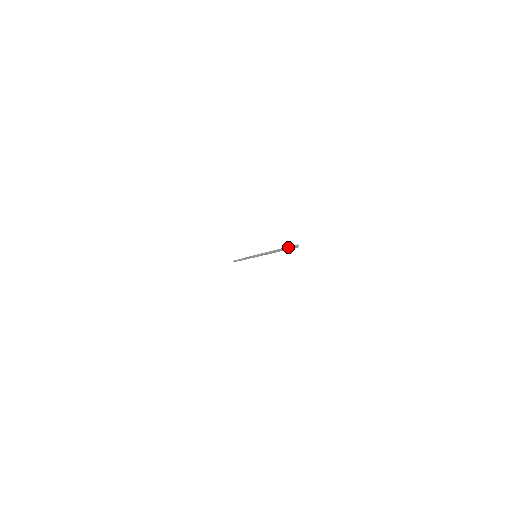
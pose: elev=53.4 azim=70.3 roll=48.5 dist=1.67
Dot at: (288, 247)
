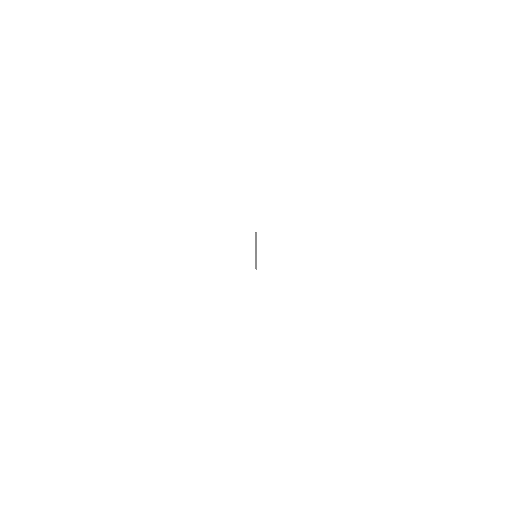
Dot at: occluded
